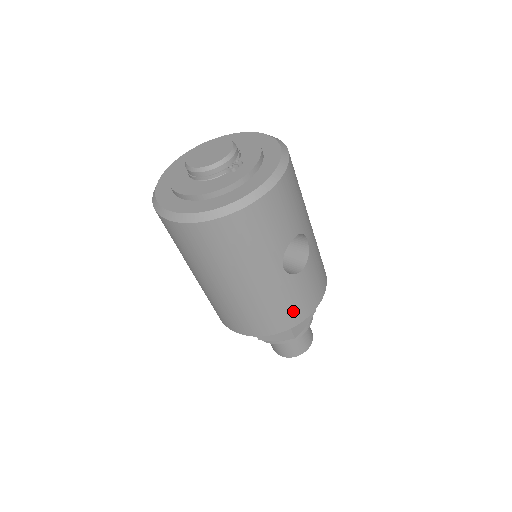
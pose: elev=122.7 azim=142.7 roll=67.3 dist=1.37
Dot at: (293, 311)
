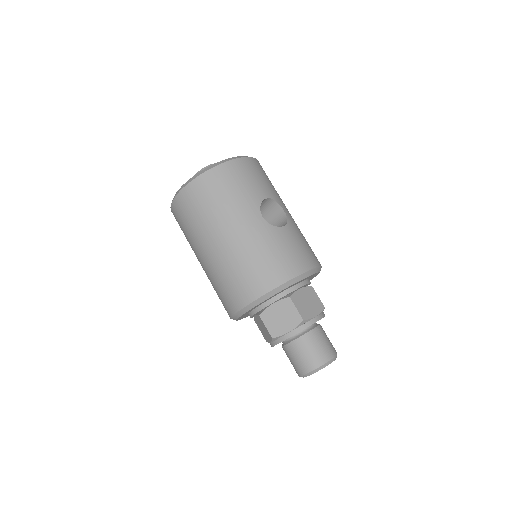
Dot at: (283, 262)
